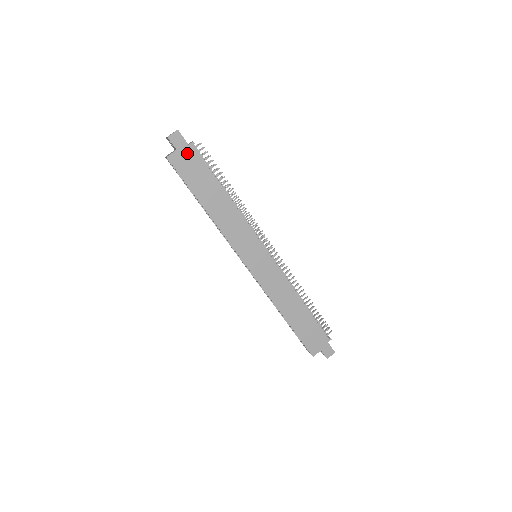
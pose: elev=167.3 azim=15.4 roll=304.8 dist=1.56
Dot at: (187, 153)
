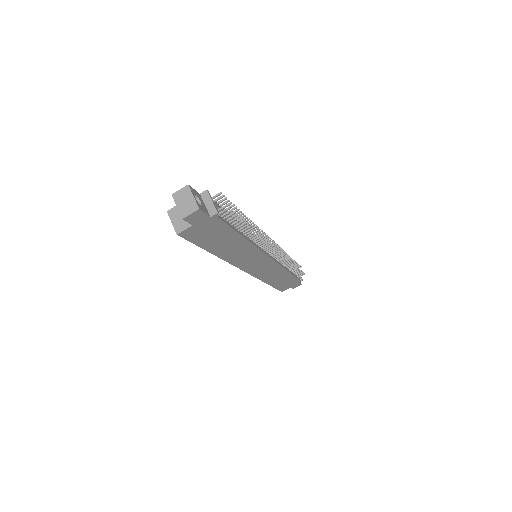
Dot at: (206, 224)
